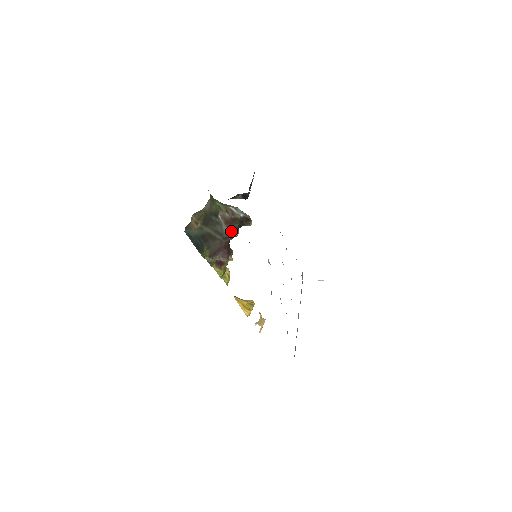
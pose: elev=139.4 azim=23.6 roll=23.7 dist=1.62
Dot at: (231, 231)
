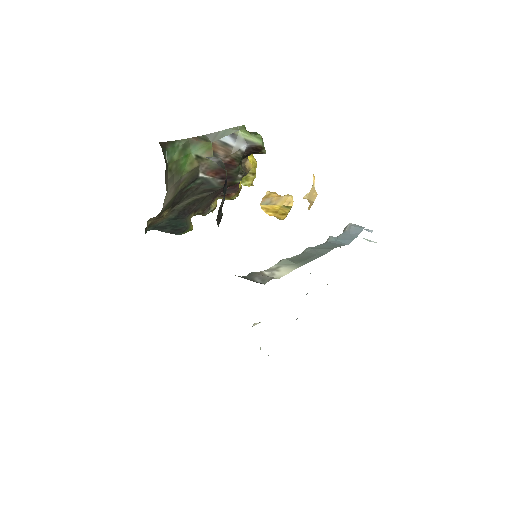
Dot at: (228, 180)
